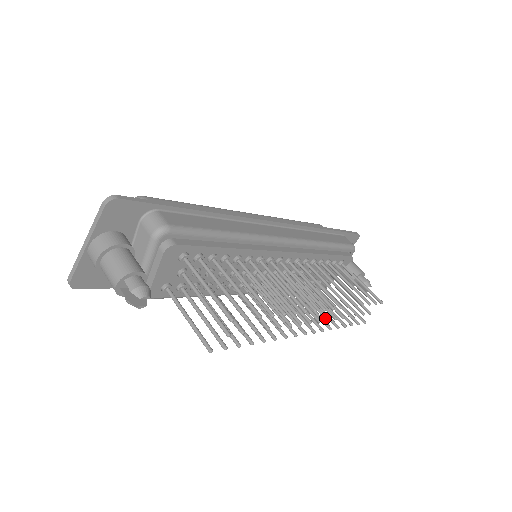
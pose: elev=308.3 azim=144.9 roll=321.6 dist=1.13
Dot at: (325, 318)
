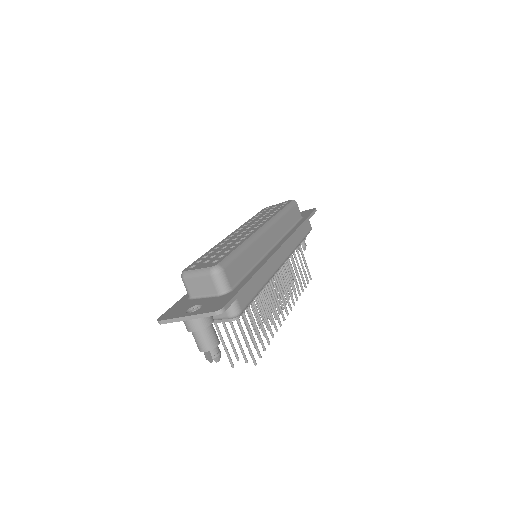
Dot at: (282, 308)
